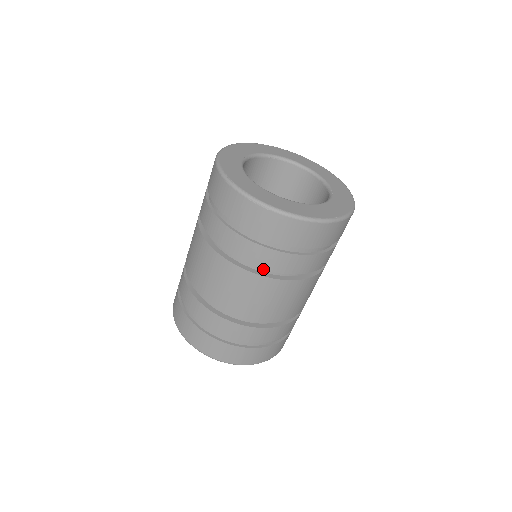
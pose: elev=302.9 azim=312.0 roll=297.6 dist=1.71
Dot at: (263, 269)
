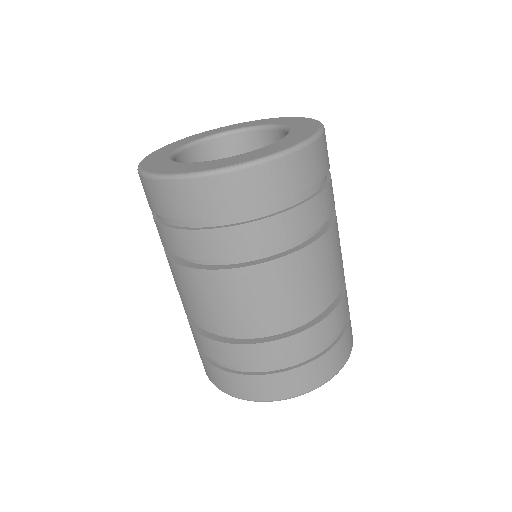
Dot at: occluded
